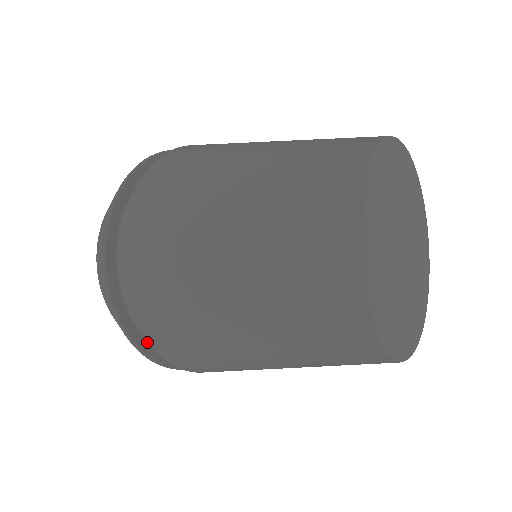
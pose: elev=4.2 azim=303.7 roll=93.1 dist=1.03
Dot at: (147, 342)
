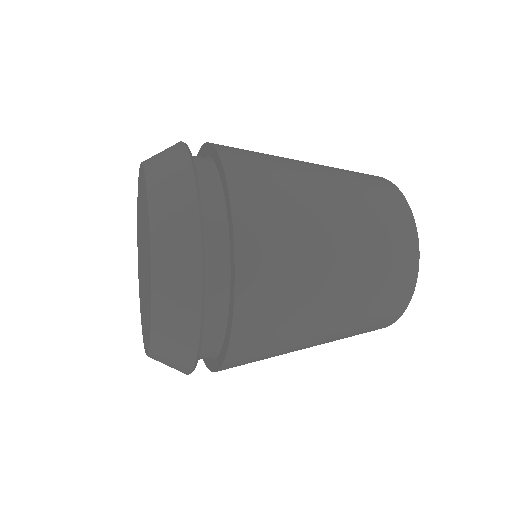
Dot at: occluded
